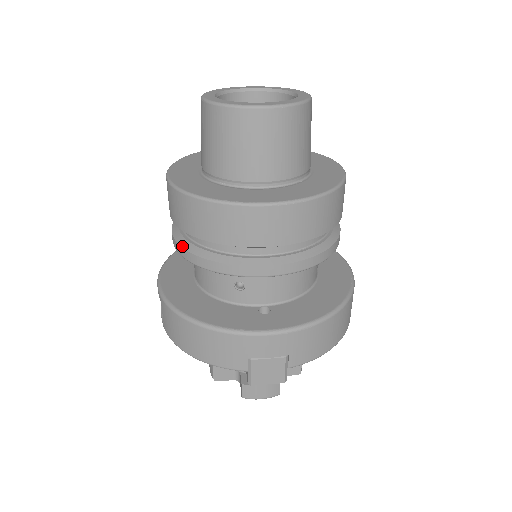
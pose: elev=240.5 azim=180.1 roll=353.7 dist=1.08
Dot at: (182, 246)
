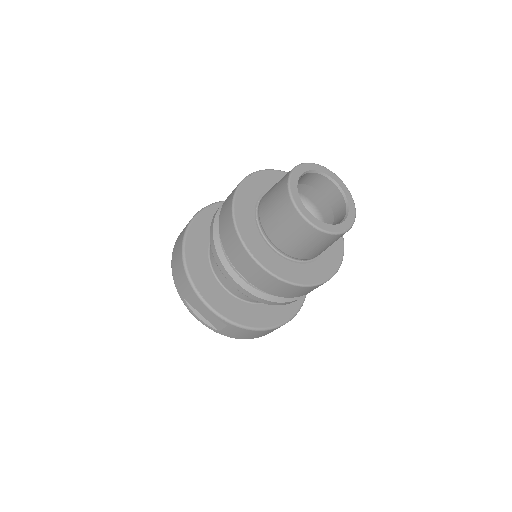
Dot at: (267, 300)
